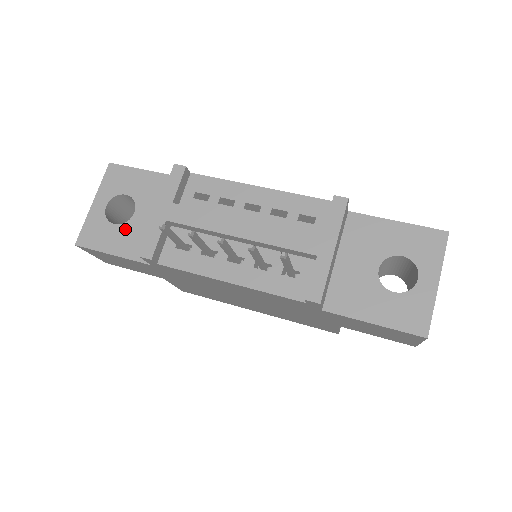
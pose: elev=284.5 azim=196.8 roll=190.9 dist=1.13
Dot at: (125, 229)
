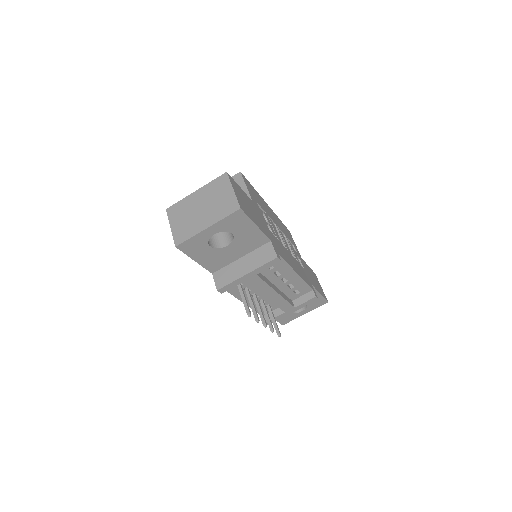
Dot at: (214, 252)
